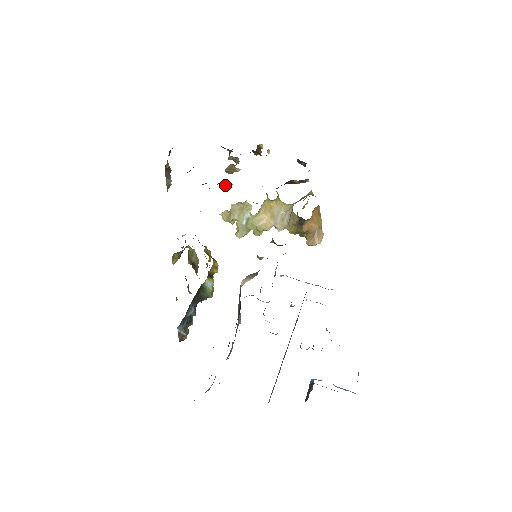
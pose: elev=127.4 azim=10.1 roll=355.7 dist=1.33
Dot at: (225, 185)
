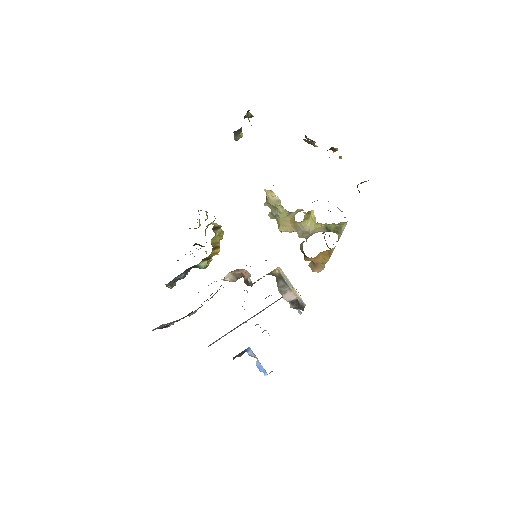
Dot at: occluded
